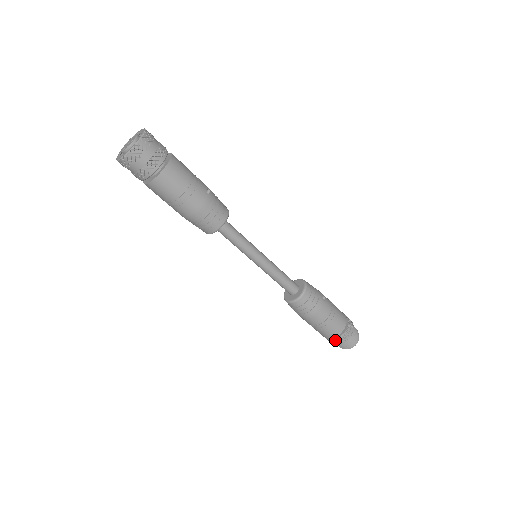
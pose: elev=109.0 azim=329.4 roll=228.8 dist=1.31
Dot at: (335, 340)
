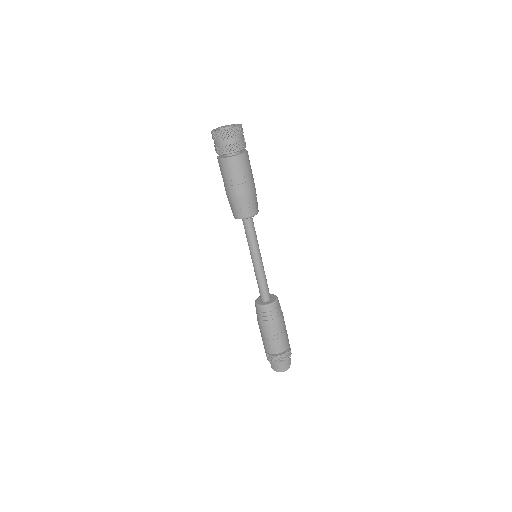
Dot at: (278, 357)
